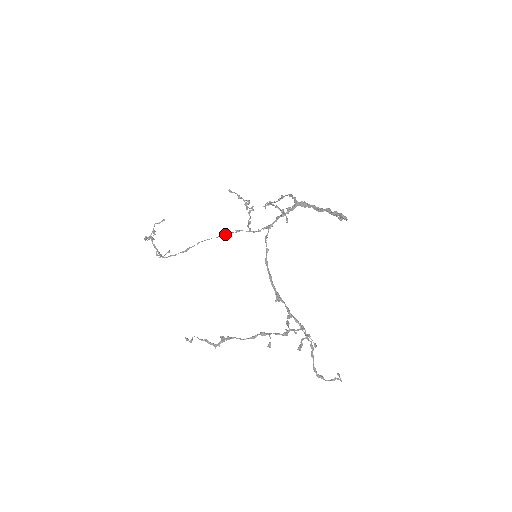
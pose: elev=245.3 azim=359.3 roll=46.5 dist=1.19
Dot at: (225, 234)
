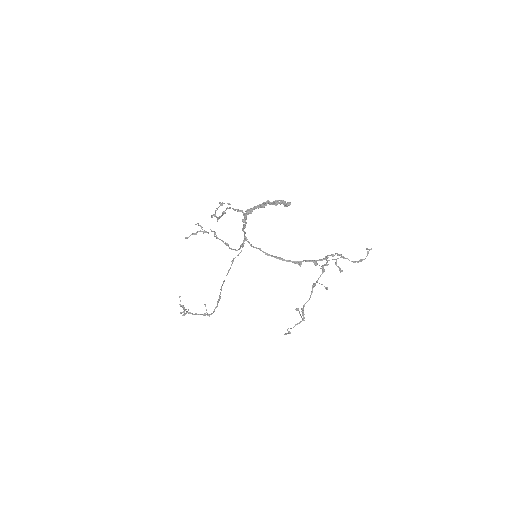
Dot at: (229, 270)
